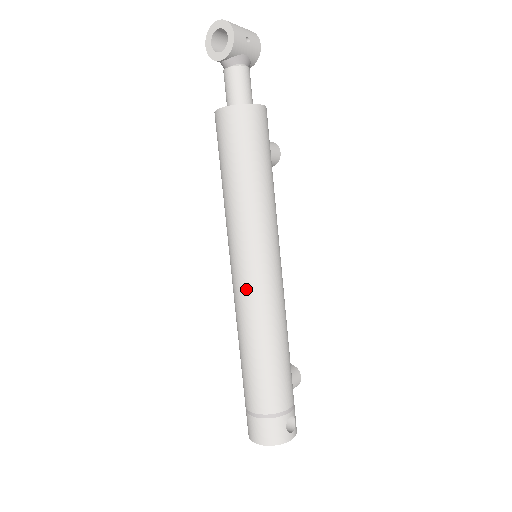
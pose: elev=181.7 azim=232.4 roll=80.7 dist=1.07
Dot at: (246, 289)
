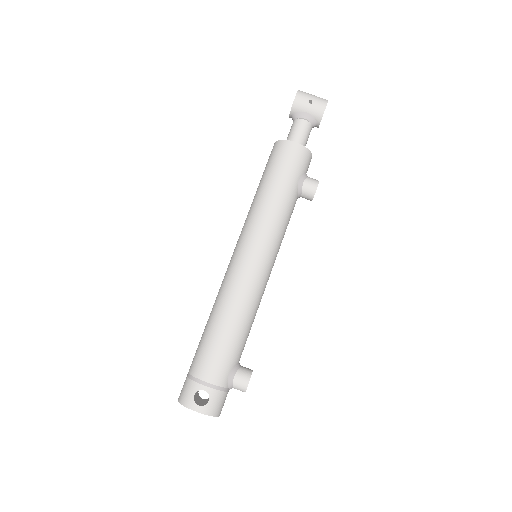
Dot at: (227, 270)
